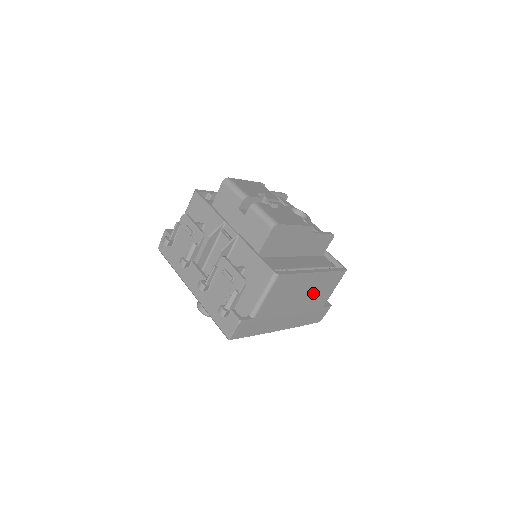
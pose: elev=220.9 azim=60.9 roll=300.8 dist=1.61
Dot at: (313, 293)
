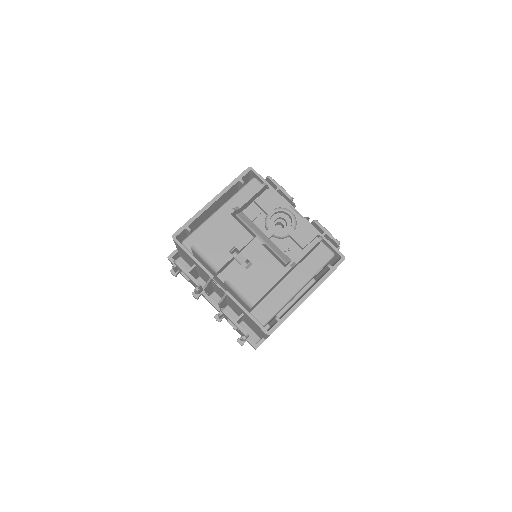
Dot at: occluded
